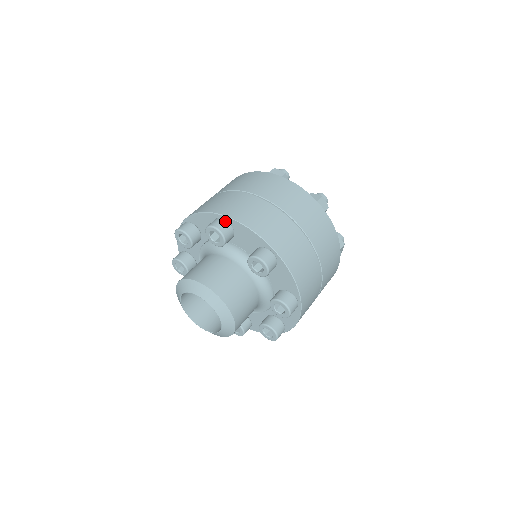
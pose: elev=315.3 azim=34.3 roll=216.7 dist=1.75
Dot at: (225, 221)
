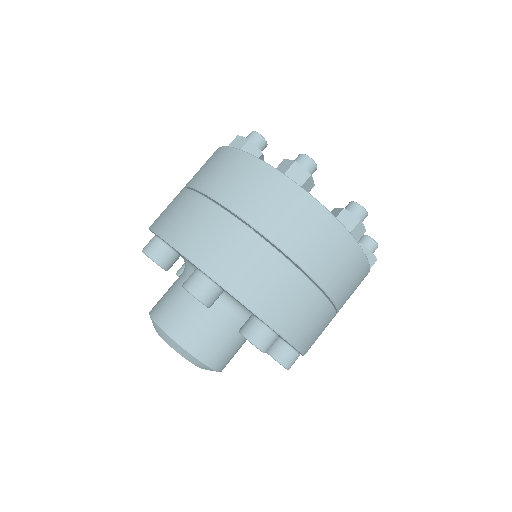
Dot at: (276, 338)
